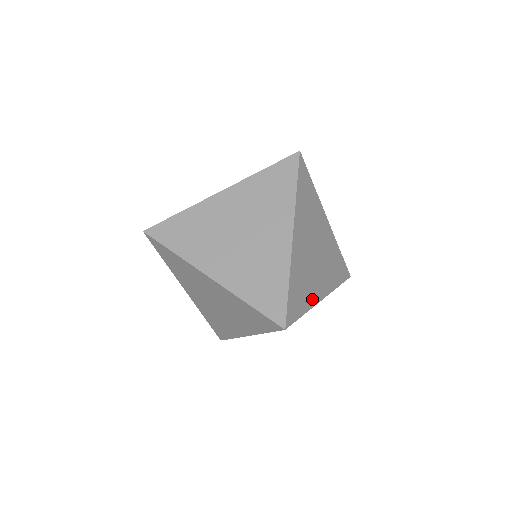
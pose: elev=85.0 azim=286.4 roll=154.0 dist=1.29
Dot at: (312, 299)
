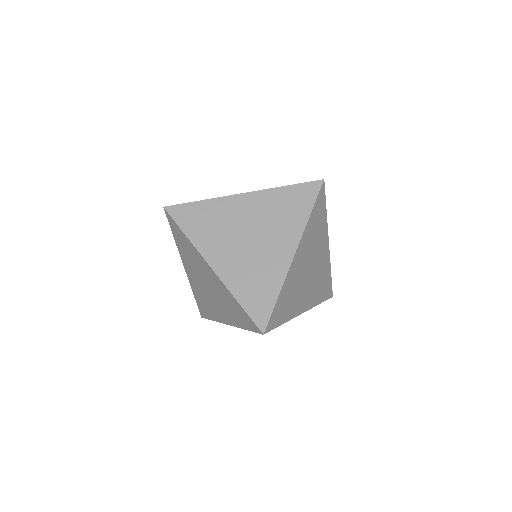
Dot at: (294, 312)
